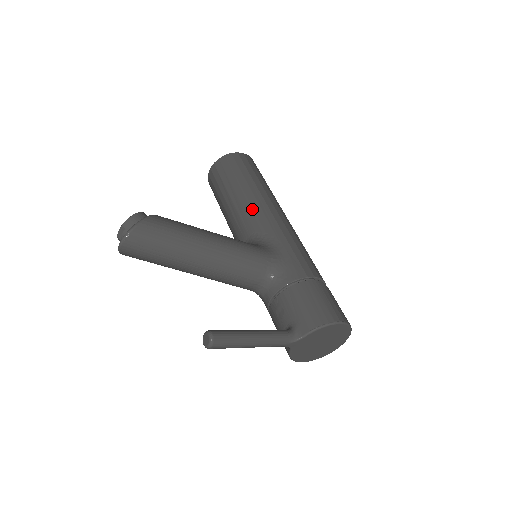
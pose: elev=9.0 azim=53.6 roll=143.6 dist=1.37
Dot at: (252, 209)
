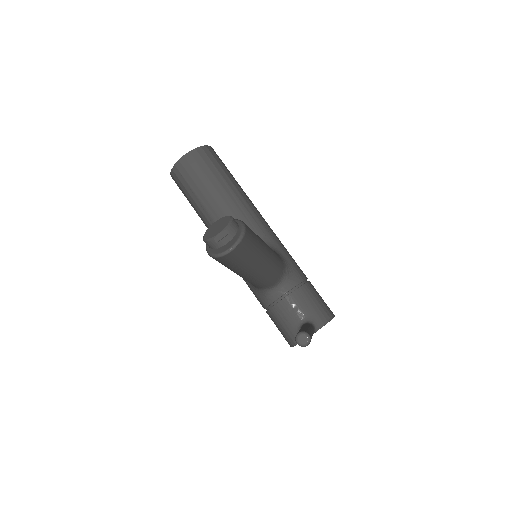
Dot at: (247, 211)
